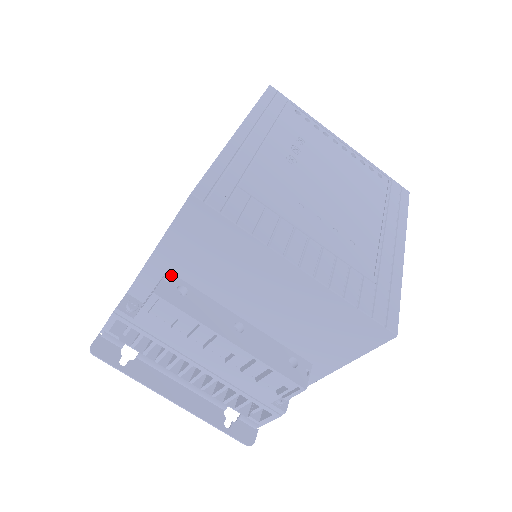
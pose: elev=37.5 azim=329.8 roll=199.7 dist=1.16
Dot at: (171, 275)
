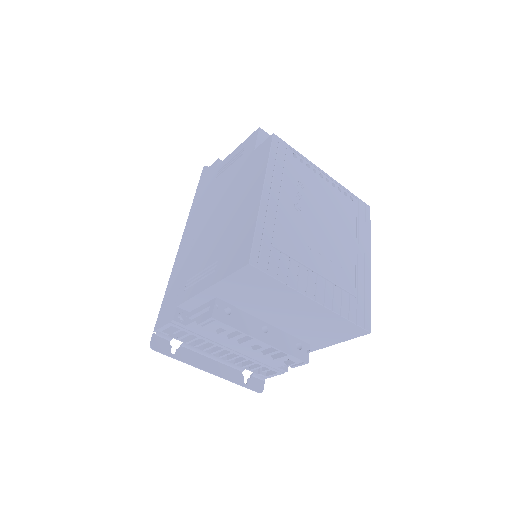
Dot at: (219, 300)
